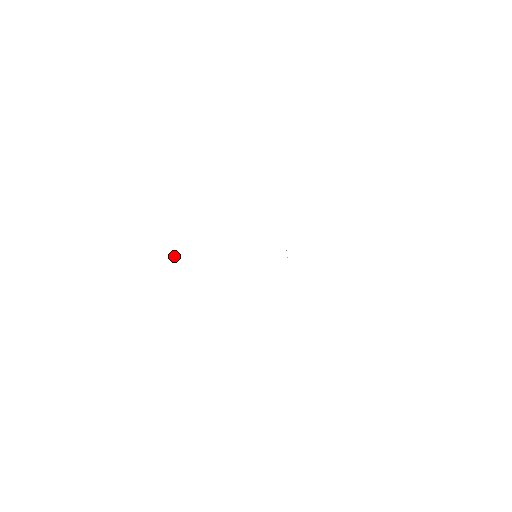
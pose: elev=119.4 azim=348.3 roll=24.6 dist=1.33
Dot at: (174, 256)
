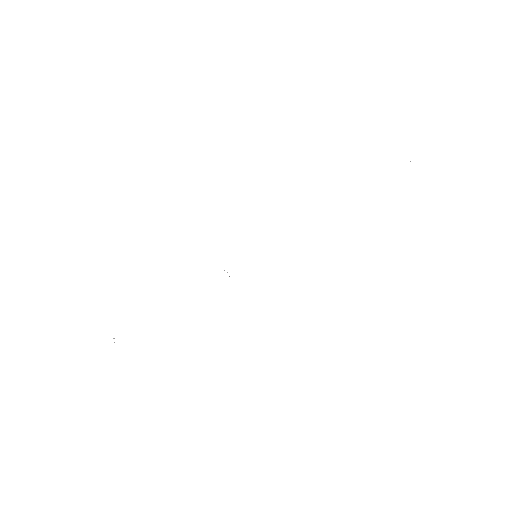
Dot at: occluded
